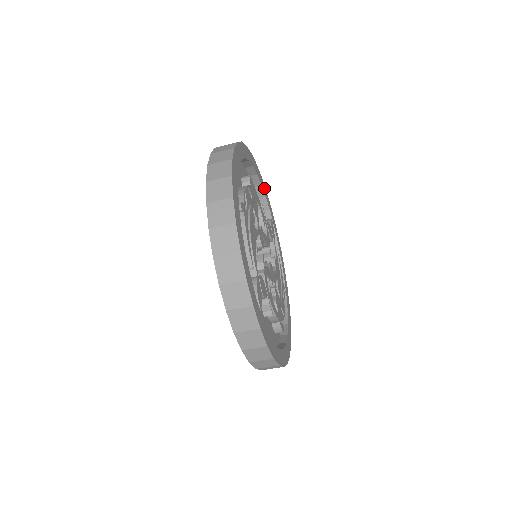
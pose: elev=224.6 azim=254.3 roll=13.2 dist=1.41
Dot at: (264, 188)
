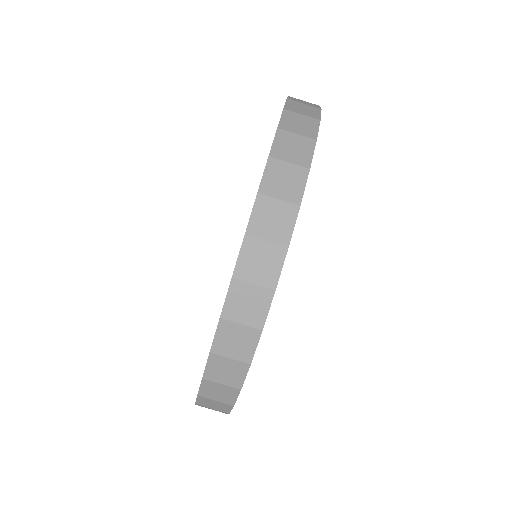
Dot at: occluded
